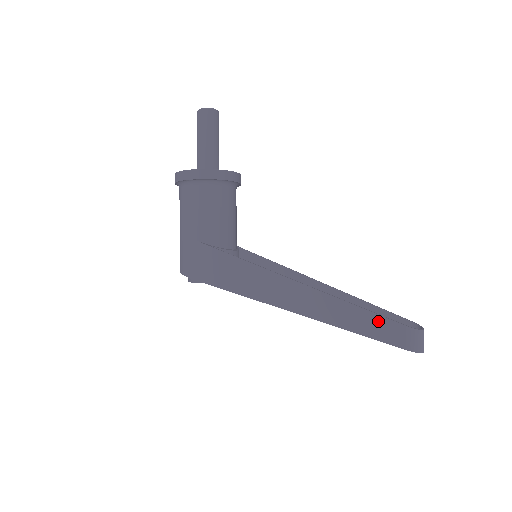
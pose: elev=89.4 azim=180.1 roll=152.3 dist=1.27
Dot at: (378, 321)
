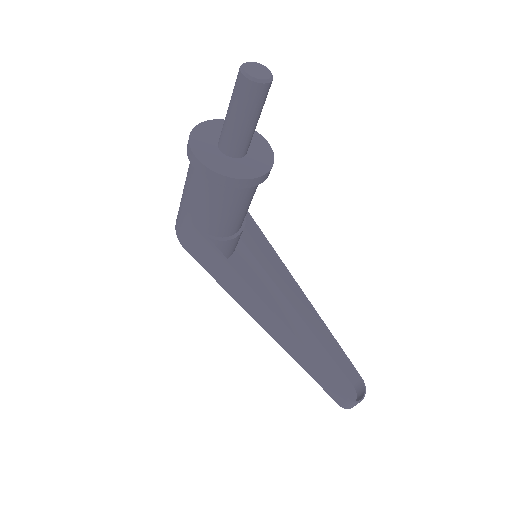
Dot at: (330, 383)
